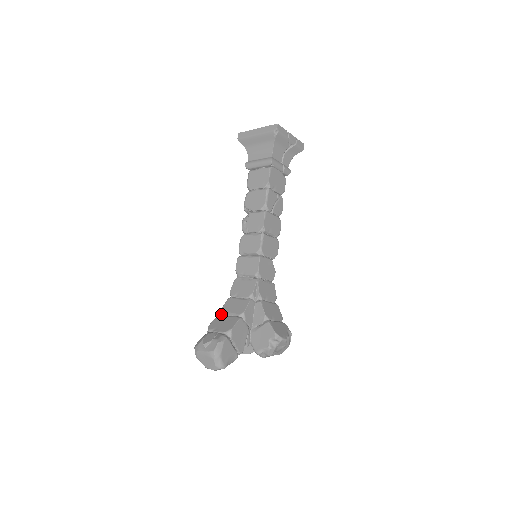
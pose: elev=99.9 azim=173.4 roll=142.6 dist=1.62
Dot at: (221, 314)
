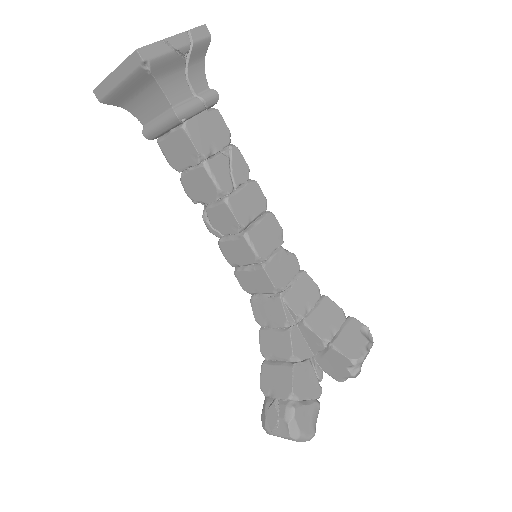
Dot at: occluded
